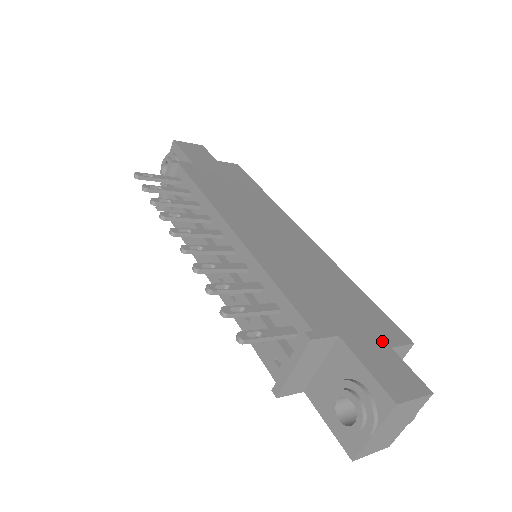
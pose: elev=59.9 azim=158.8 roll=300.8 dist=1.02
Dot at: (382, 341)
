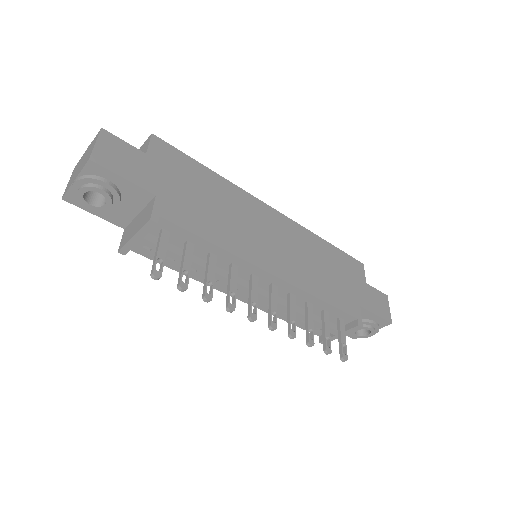
Dot at: (363, 283)
